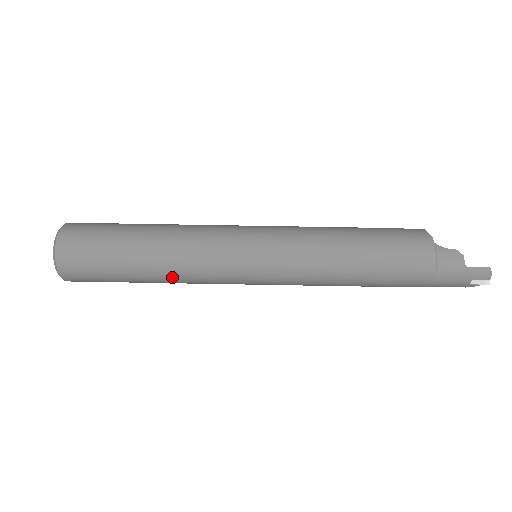
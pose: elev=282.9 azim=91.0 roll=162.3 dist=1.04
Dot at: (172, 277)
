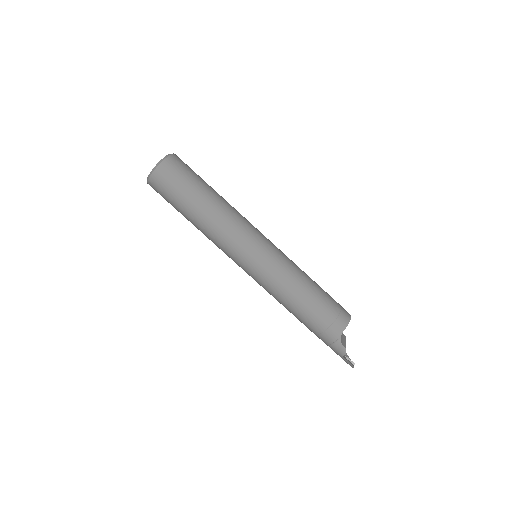
Dot at: occluded
